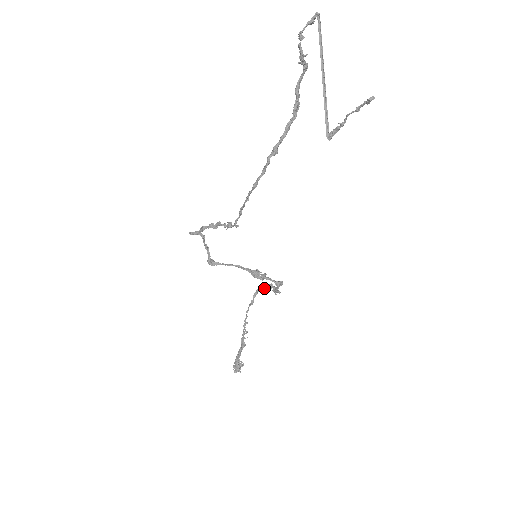
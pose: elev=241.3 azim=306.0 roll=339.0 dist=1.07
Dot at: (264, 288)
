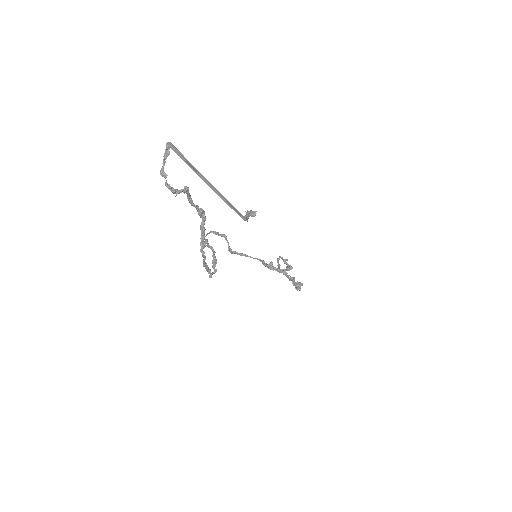
Dot at: occluded
